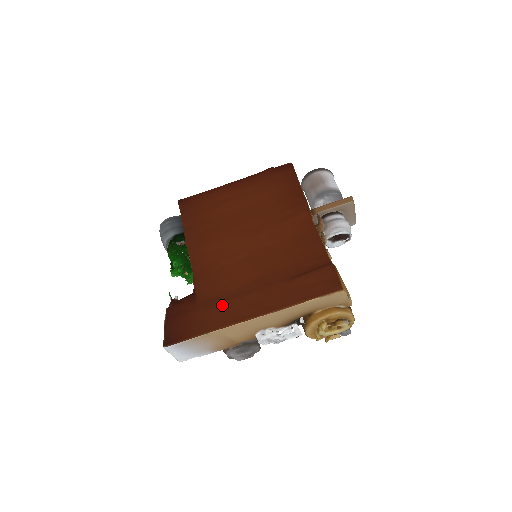
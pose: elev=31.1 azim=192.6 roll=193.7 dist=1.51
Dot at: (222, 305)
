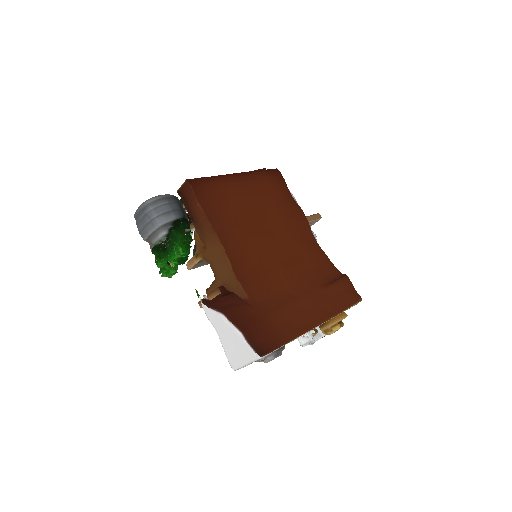
Dot at: (286, 310)
